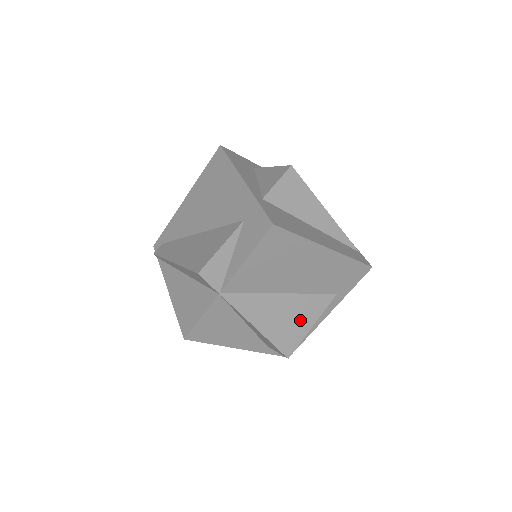
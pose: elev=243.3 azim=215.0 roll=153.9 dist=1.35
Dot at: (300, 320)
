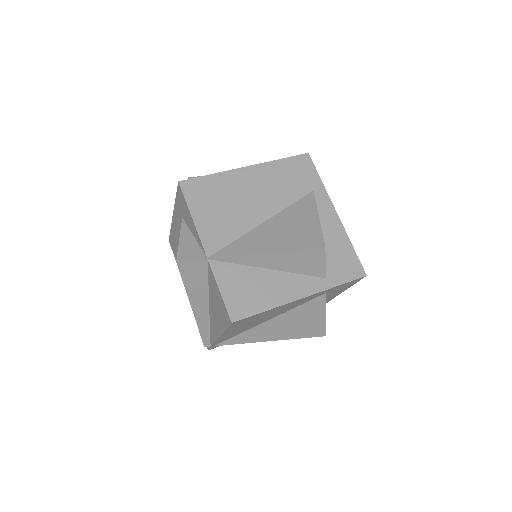
Dot at: (302, 223)
